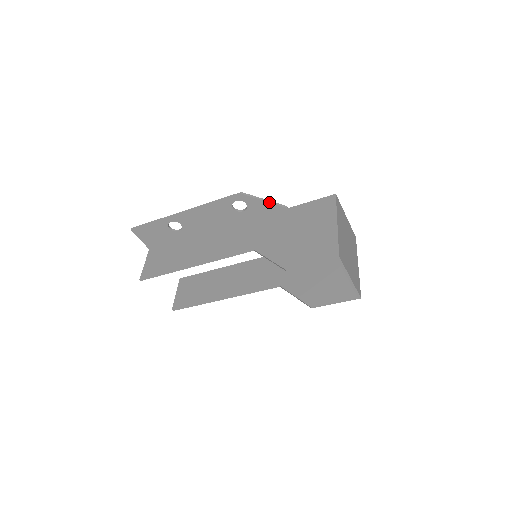
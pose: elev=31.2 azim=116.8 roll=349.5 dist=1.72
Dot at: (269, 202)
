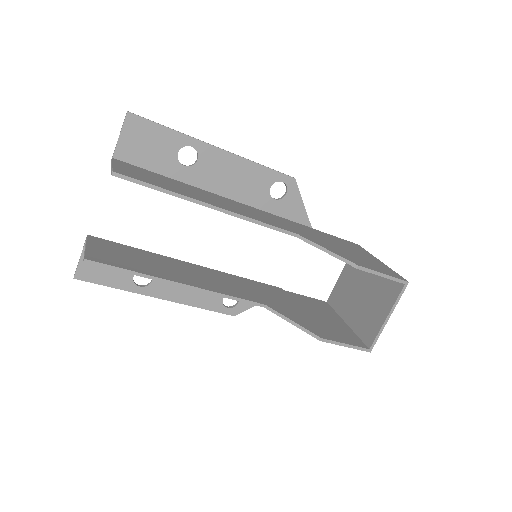
Dot at: occluded
